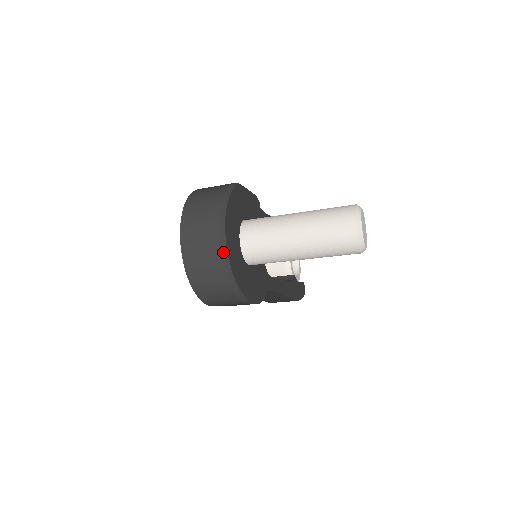
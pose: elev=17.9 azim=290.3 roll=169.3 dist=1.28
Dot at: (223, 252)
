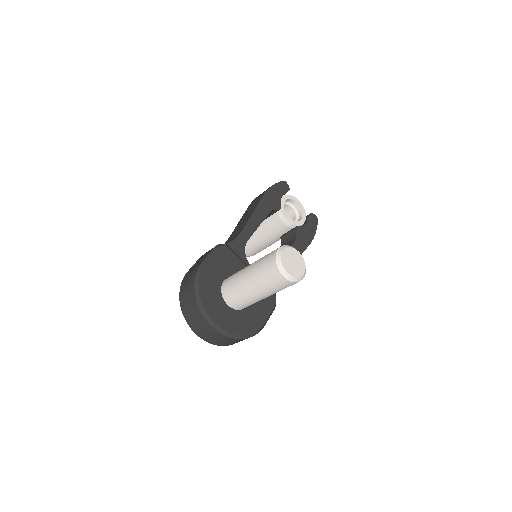
Dot at: (222, 333)
